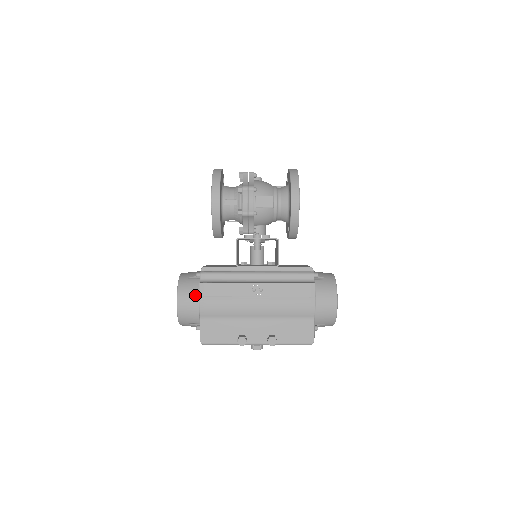
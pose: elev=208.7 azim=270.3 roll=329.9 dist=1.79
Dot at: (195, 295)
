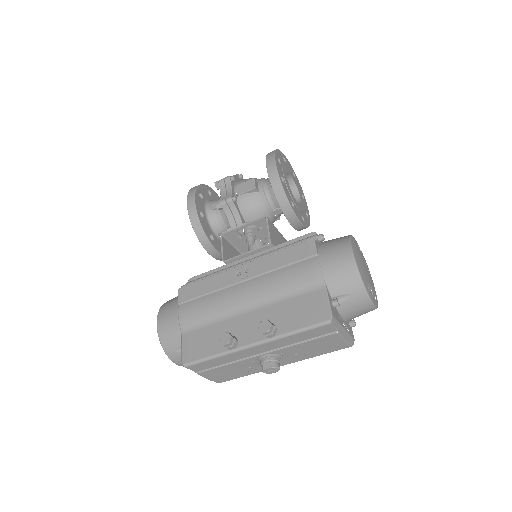
Dot at: (175, 305)
